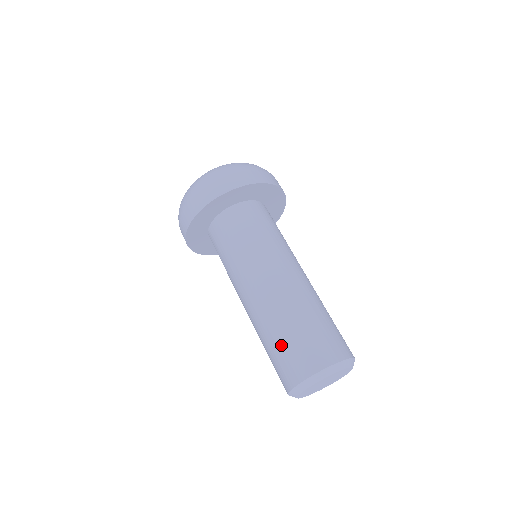
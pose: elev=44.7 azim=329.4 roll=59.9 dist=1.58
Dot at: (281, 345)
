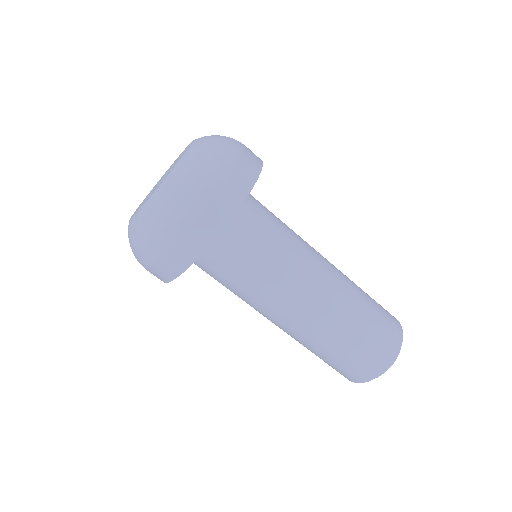
Dot at: (326, 361)
